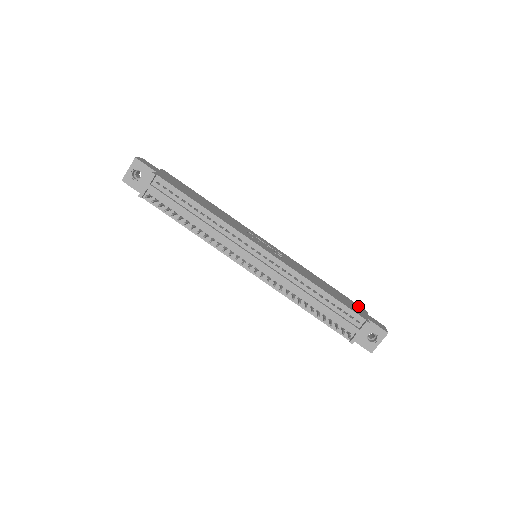
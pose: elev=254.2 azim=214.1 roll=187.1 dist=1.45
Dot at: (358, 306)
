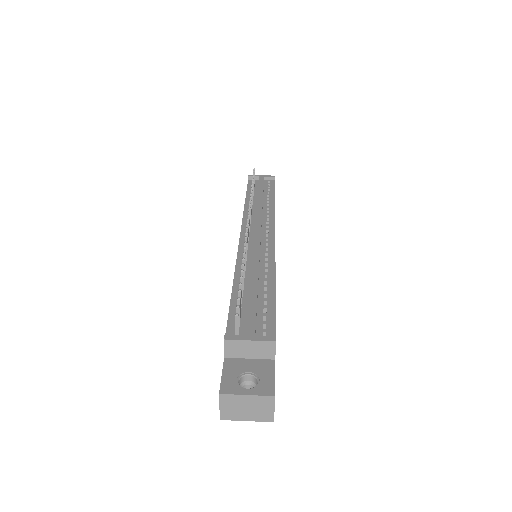
Dot at: occluded
